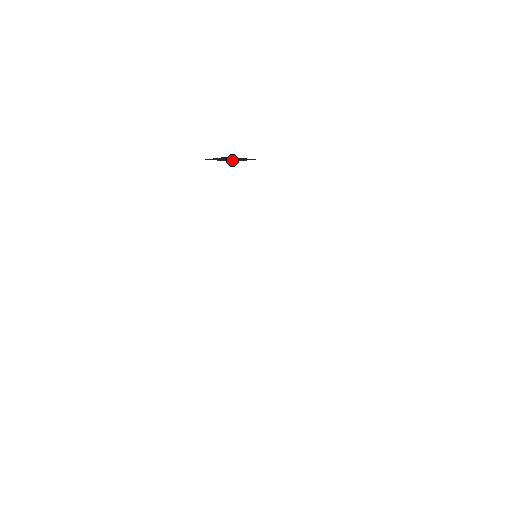
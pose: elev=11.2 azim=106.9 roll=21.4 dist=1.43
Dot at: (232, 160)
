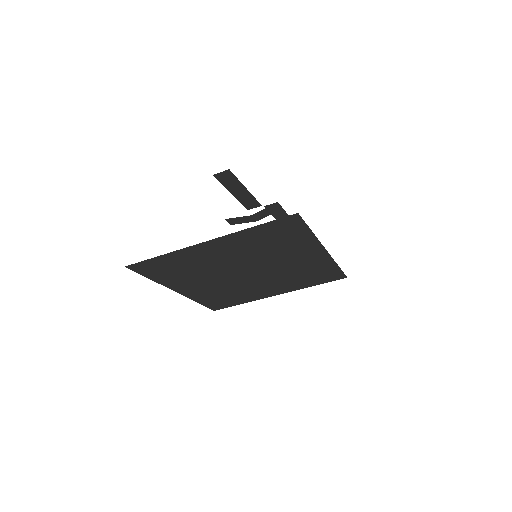
Dot at: (240, 198)
